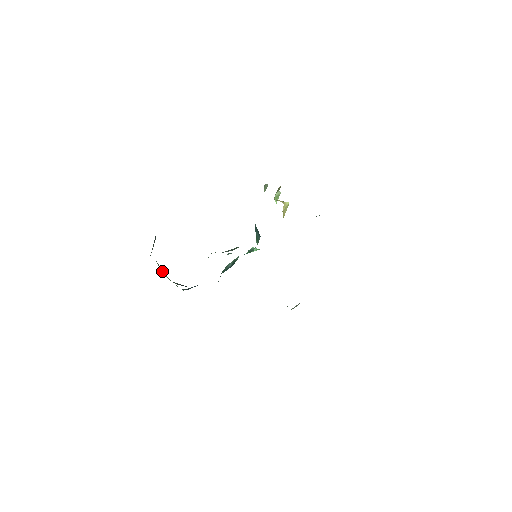
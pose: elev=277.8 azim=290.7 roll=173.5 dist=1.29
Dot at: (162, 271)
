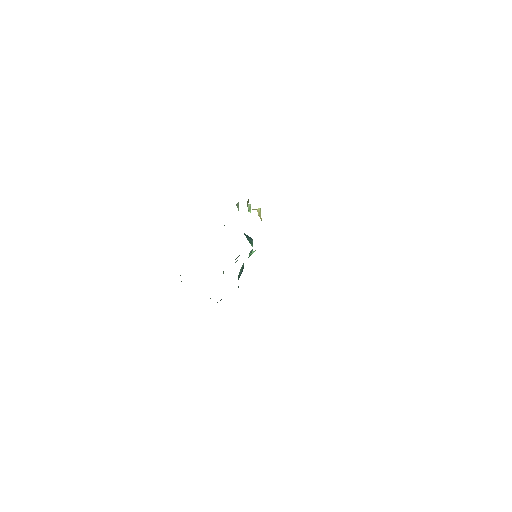
Dot at: occluded
